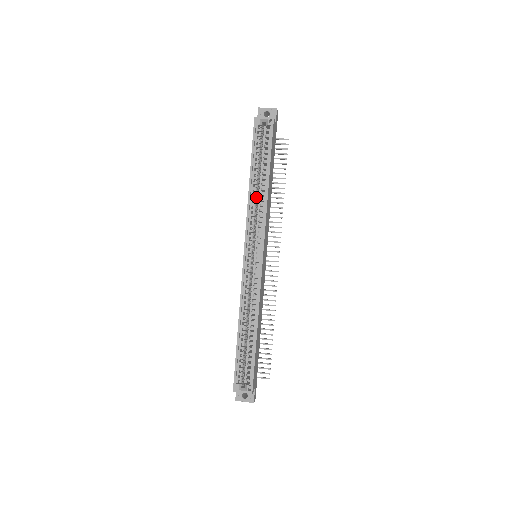
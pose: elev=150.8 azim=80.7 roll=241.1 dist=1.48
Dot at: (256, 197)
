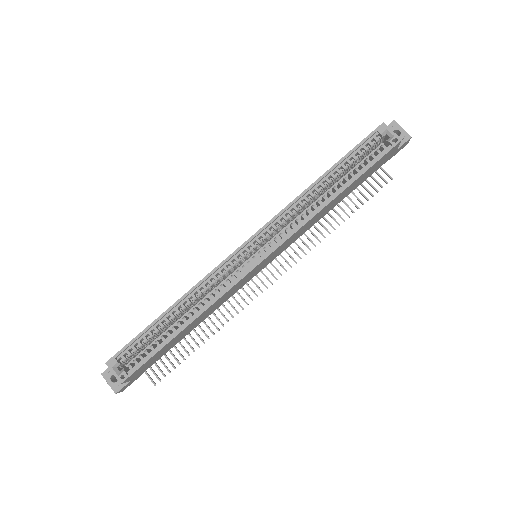
Dot at: (311, 199)
